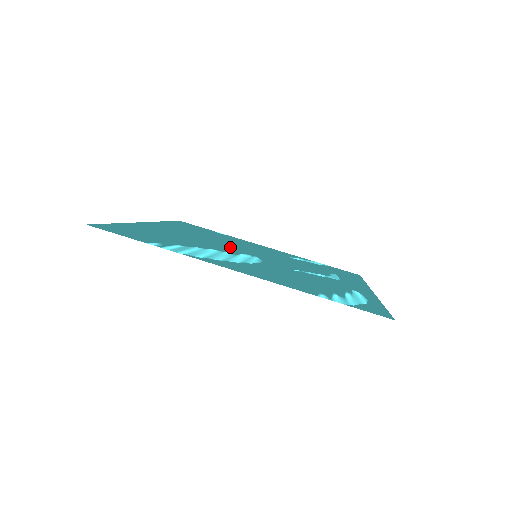
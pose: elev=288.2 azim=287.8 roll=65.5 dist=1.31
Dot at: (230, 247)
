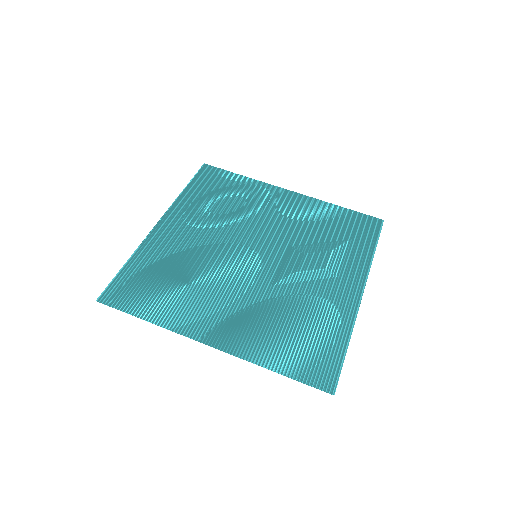
Dot at: (234, 244)
